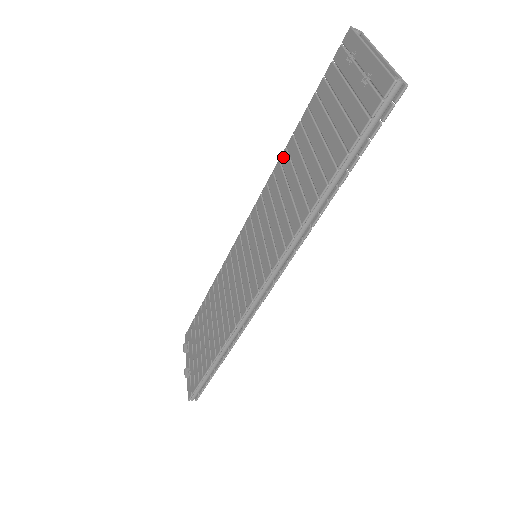
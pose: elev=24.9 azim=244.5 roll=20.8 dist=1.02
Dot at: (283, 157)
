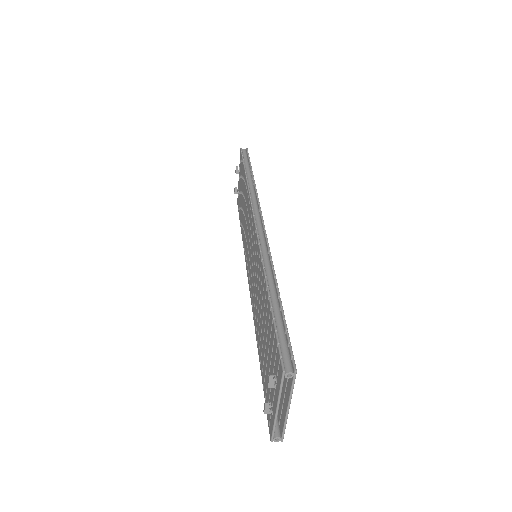
Dot at: (263, 277)
